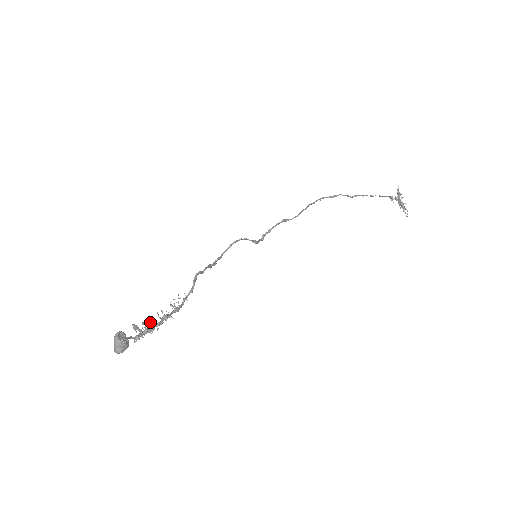
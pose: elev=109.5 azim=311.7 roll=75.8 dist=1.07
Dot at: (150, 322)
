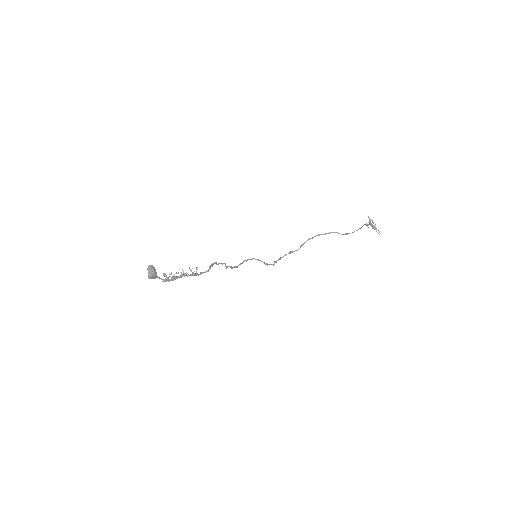
Dot at: occluded
